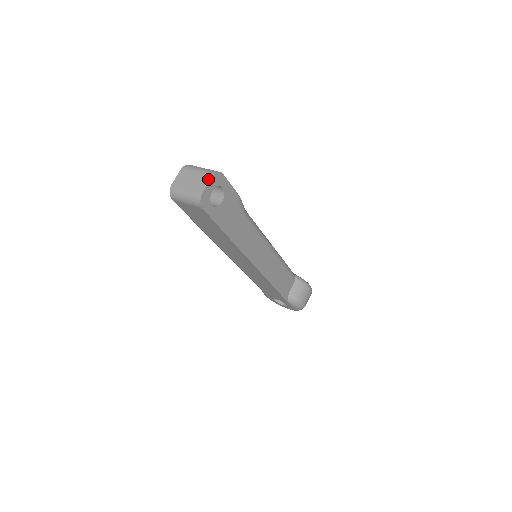
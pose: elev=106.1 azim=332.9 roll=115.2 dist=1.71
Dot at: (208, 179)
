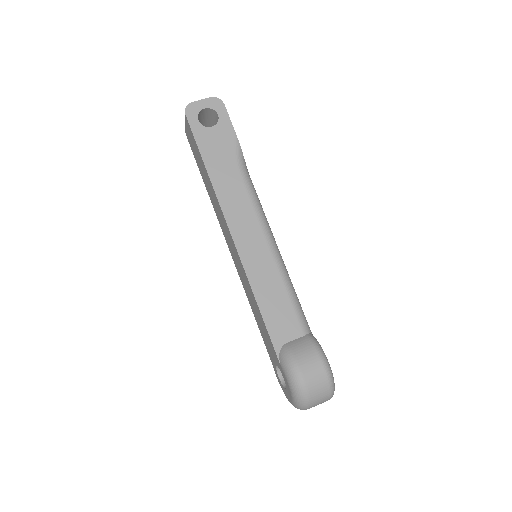
Dot at: (206, 99)
